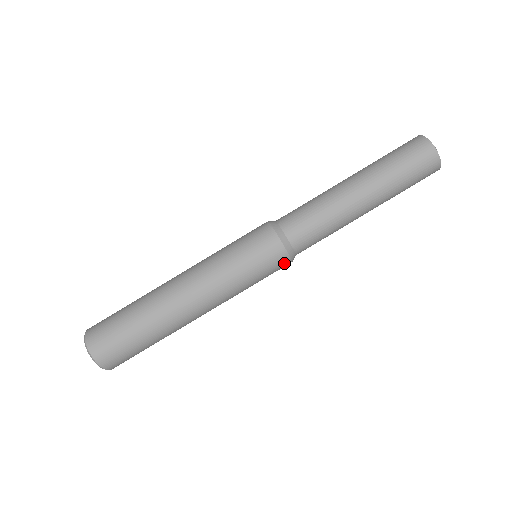
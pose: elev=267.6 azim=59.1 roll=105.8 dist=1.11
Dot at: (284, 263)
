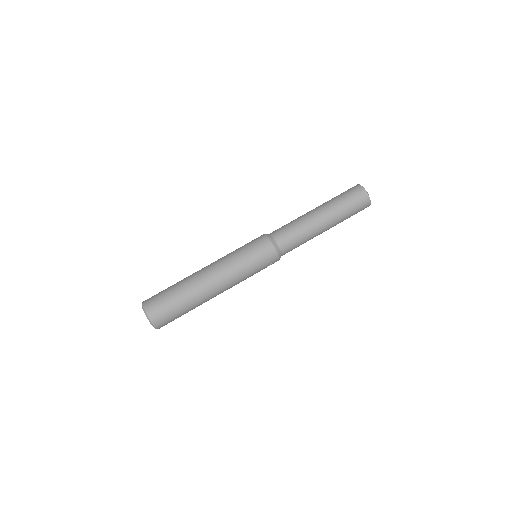
Dot at: (271, 253)
